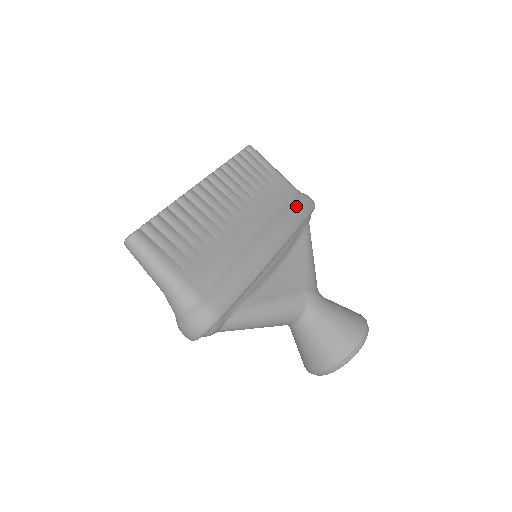
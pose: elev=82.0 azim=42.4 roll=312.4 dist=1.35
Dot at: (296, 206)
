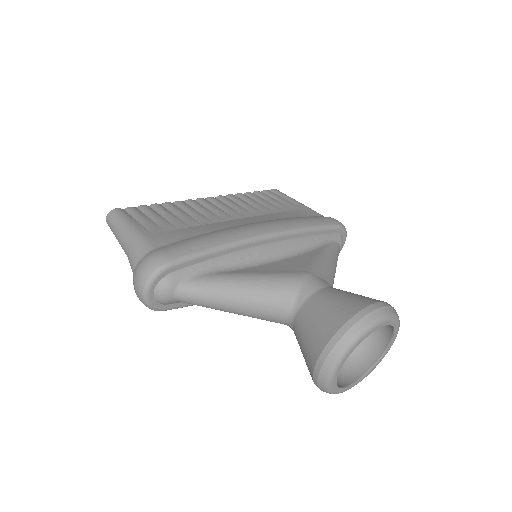
Dot at: (311, 217)
